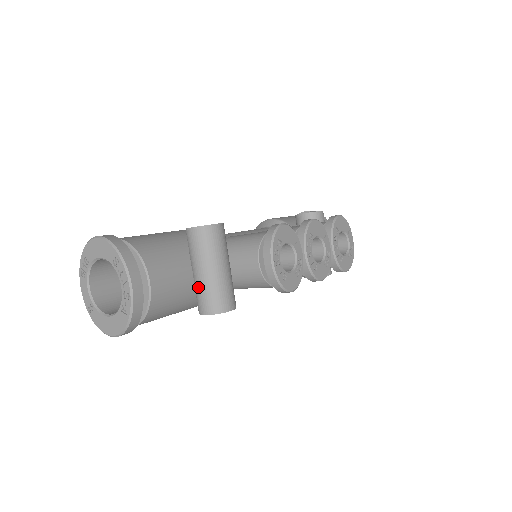
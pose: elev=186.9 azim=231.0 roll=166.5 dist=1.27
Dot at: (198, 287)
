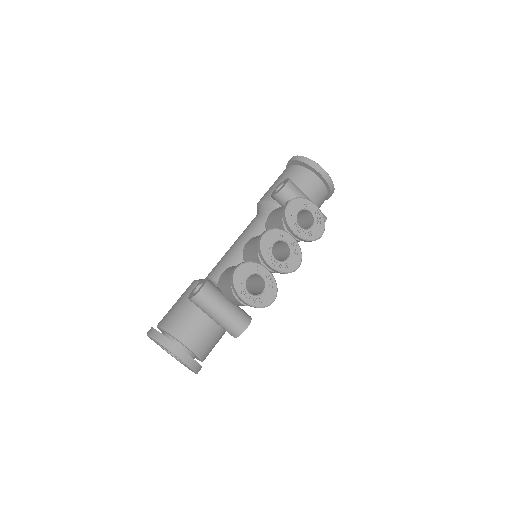
Dot at: occluded
